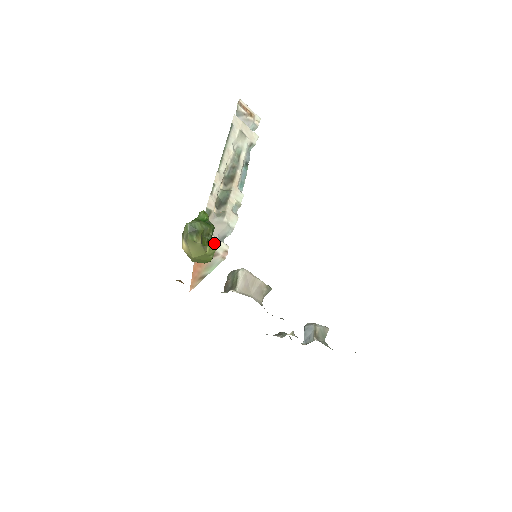
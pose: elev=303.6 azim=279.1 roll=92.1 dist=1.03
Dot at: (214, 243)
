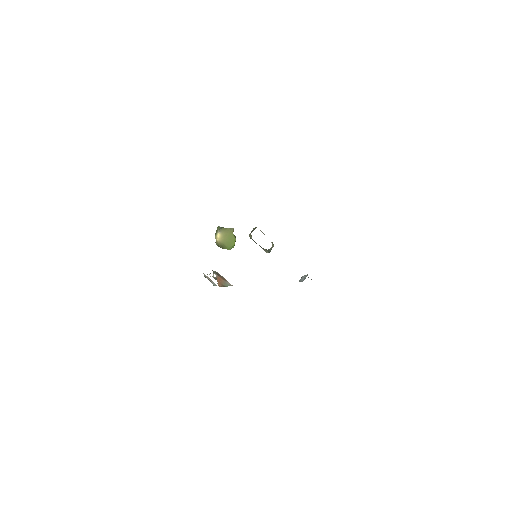
Dot at: occluded
